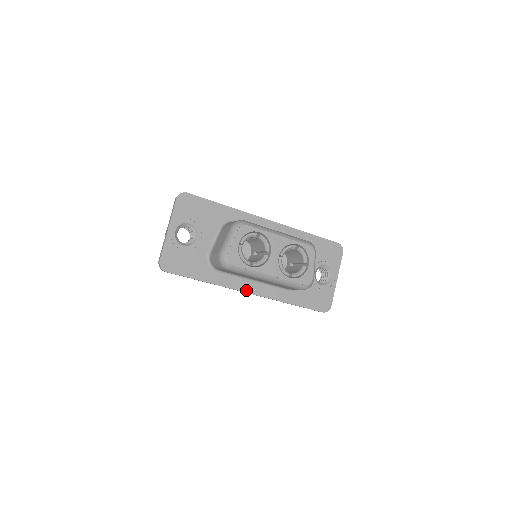
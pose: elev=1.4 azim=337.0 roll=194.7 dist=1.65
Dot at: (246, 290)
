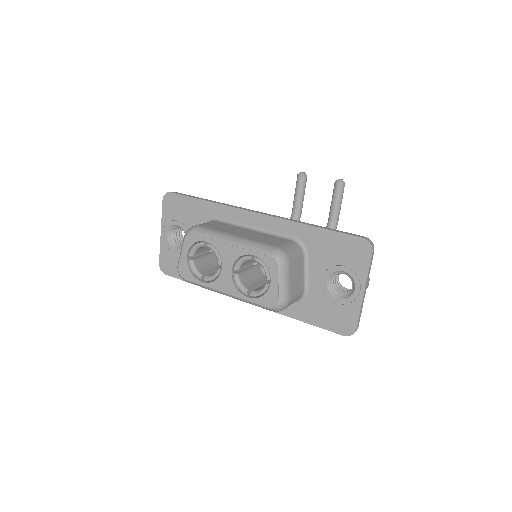
Dot at: occluded
